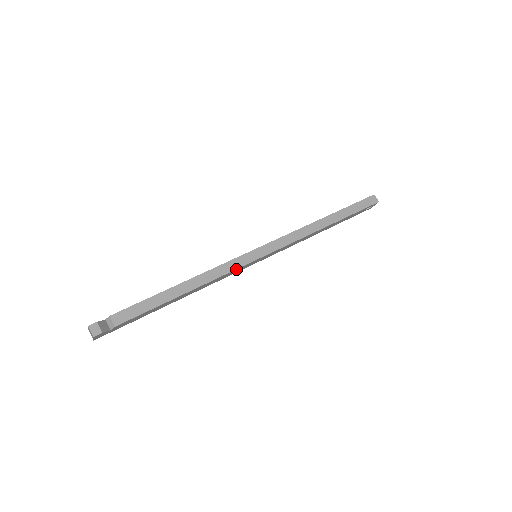
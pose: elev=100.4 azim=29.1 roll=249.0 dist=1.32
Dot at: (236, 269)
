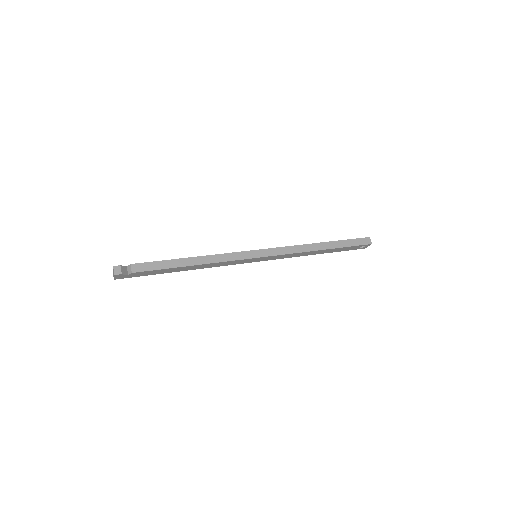
Dot at: (236, 260)
